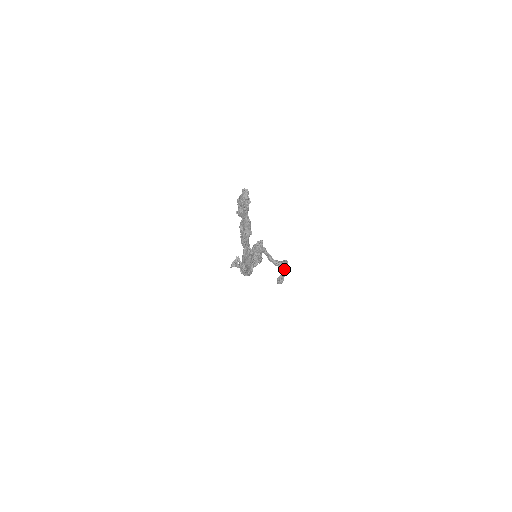
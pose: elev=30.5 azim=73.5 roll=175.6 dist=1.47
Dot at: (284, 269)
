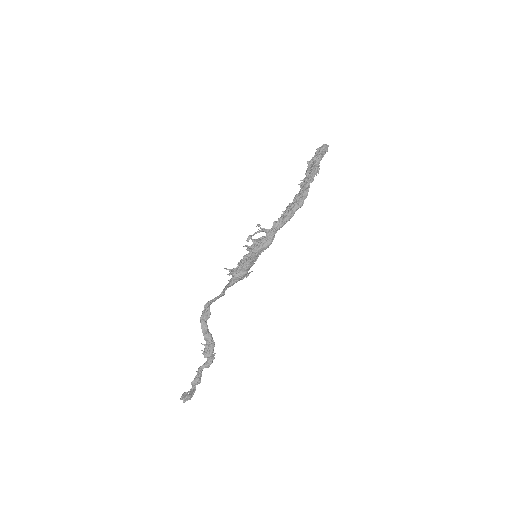
Dot at: (199, 377)
